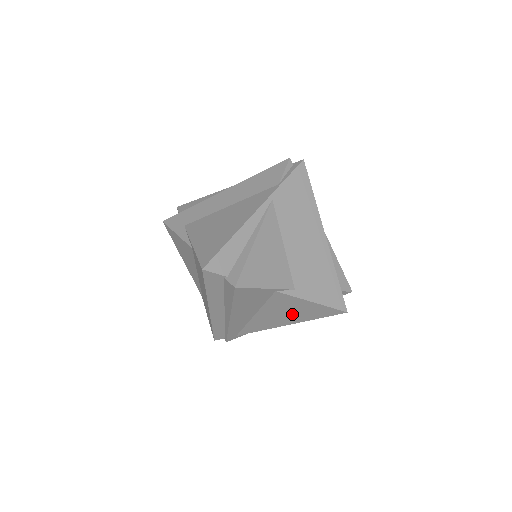
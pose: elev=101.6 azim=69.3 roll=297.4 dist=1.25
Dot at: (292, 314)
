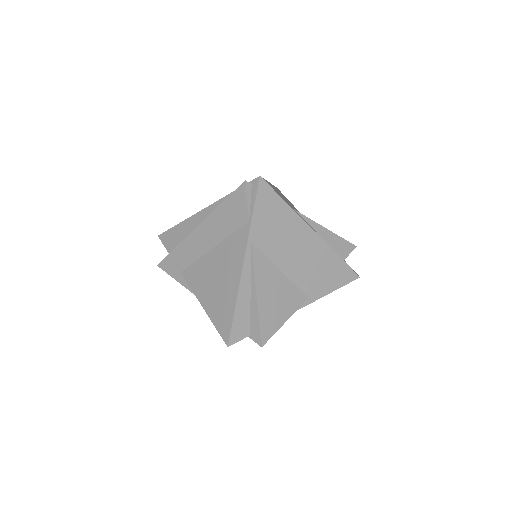
Dot at: occluded
